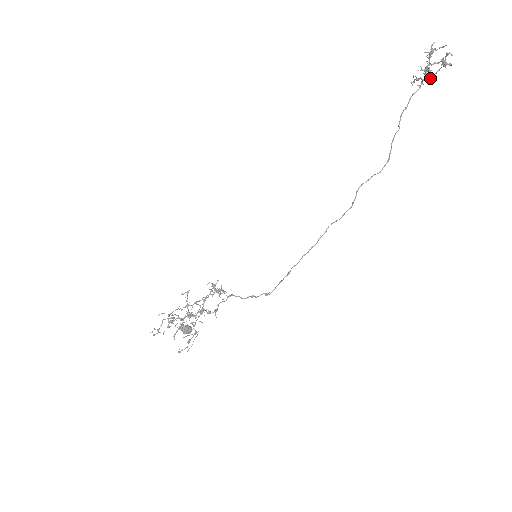
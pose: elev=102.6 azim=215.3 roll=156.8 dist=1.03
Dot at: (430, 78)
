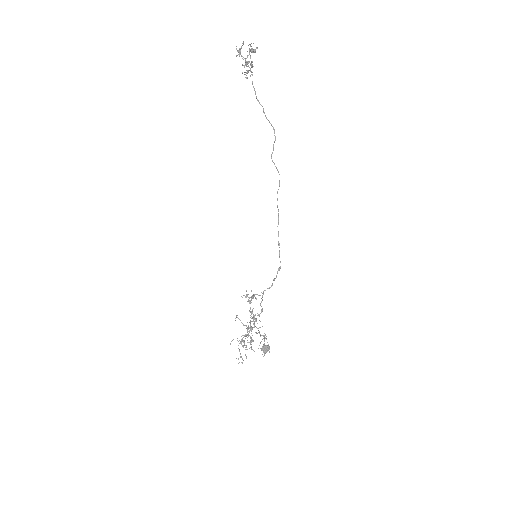
Dot at: (251, 66)
